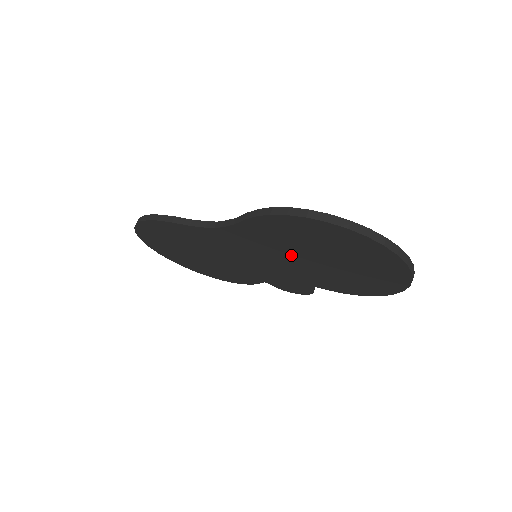
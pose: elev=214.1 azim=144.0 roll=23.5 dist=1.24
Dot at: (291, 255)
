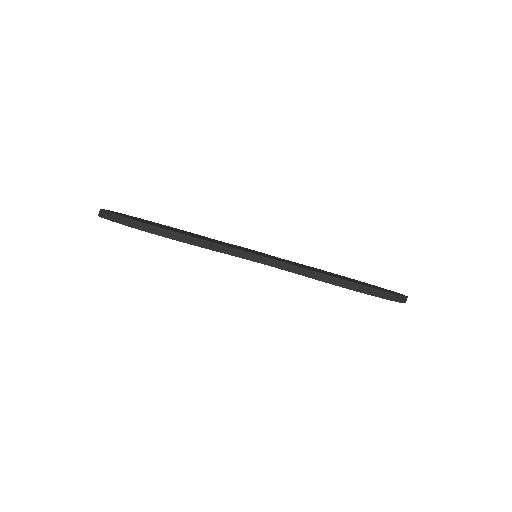
Dot at: occluded
